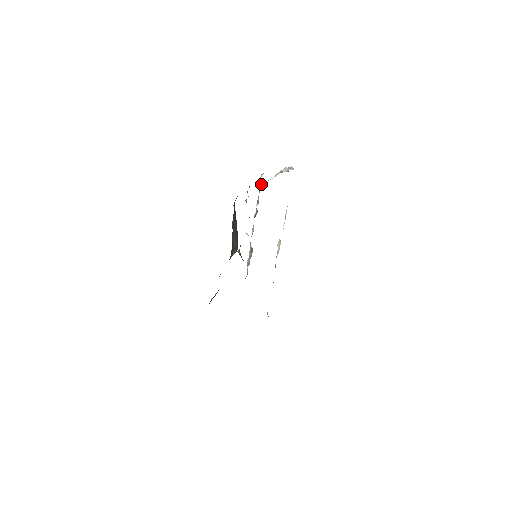
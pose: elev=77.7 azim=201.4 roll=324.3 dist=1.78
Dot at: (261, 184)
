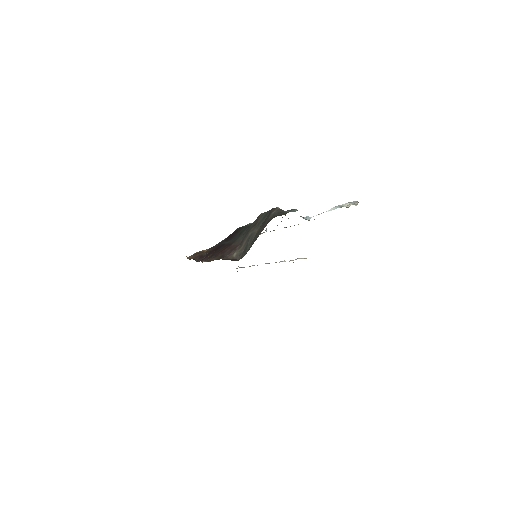
Dot at: occluded
